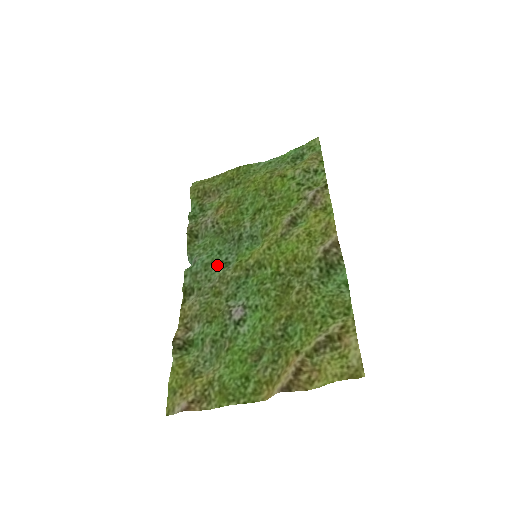
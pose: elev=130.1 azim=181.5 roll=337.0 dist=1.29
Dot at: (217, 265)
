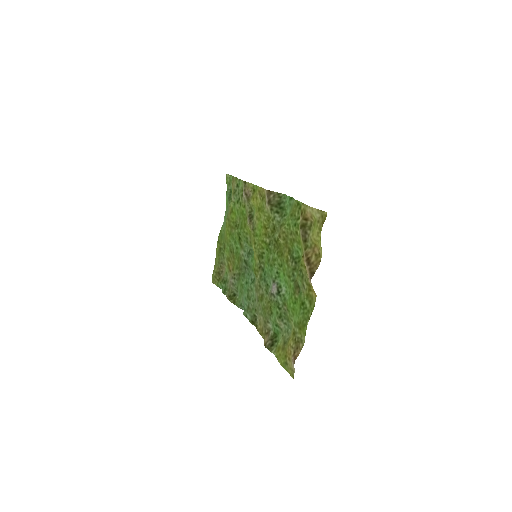
Dot at: (250, 289)
